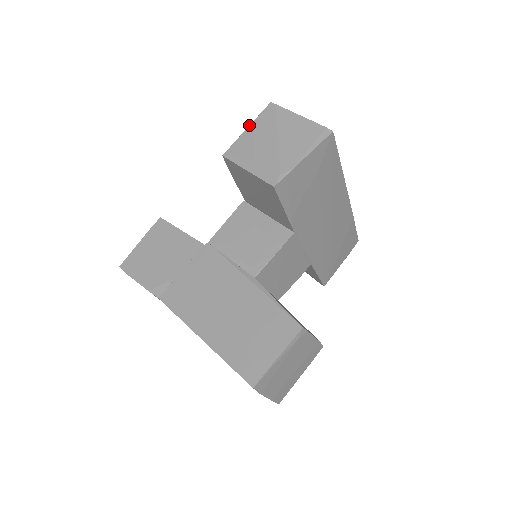
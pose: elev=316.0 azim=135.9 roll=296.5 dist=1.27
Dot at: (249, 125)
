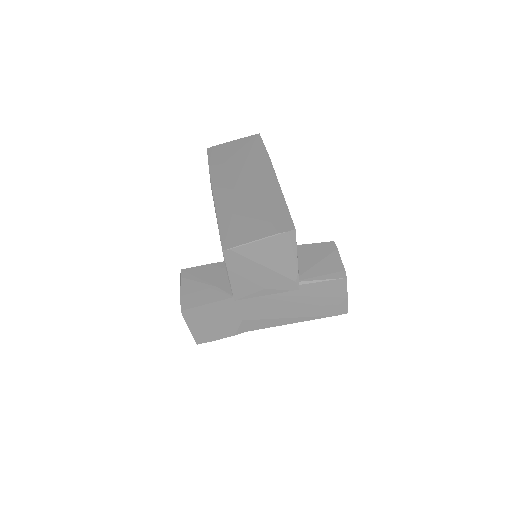
Dot at: (228, 275)
